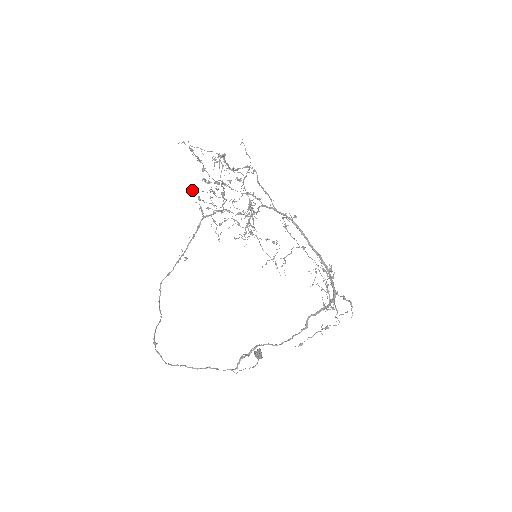
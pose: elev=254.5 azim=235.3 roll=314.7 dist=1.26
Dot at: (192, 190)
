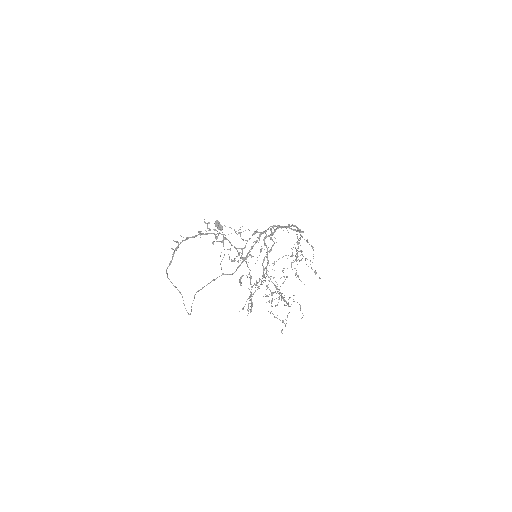
Dot at: occluded
